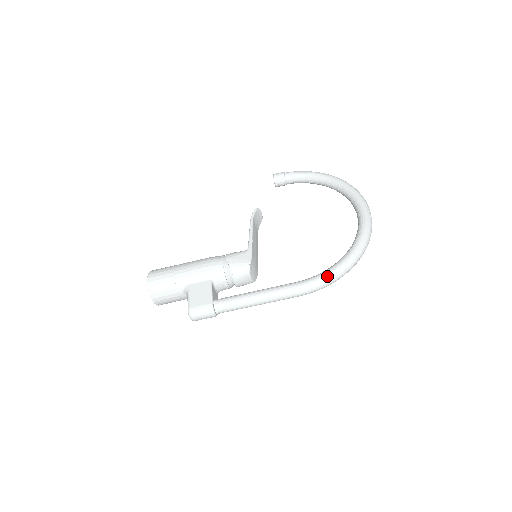
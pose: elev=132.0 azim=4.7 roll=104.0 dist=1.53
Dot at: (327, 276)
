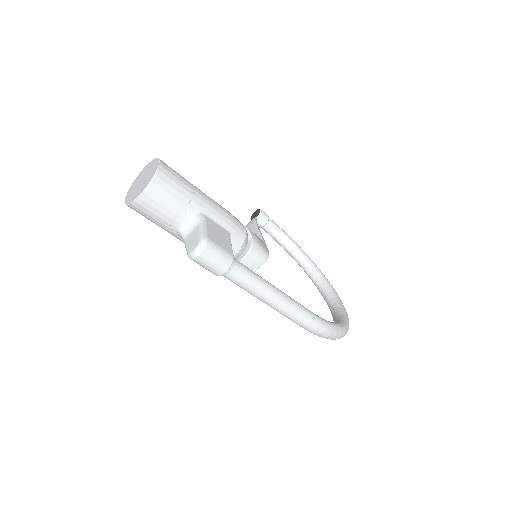
Dot at: (334, 327)
